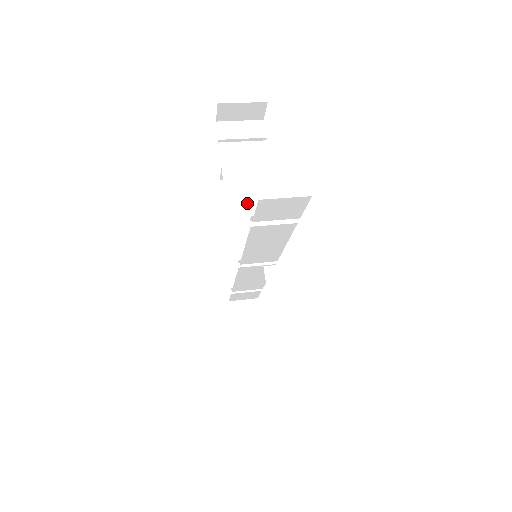
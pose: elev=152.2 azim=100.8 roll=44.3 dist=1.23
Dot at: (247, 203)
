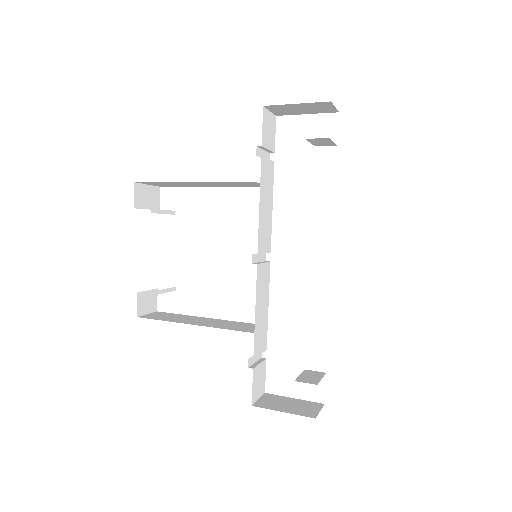
Dot at: occluded
